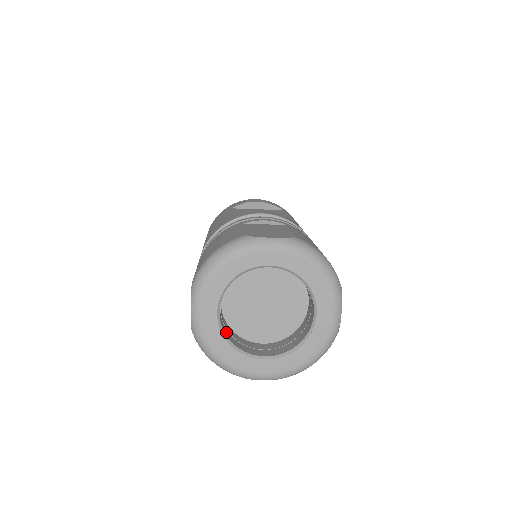
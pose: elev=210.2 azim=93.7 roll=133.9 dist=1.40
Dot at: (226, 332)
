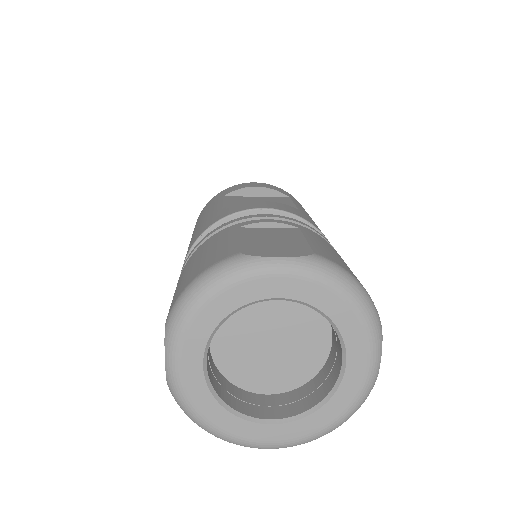
Dot at: (217, 387)
